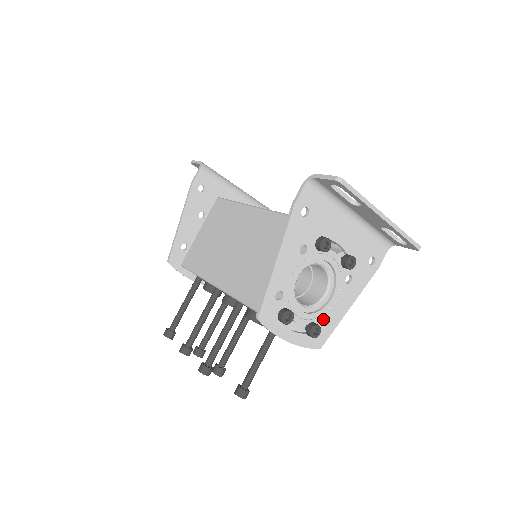
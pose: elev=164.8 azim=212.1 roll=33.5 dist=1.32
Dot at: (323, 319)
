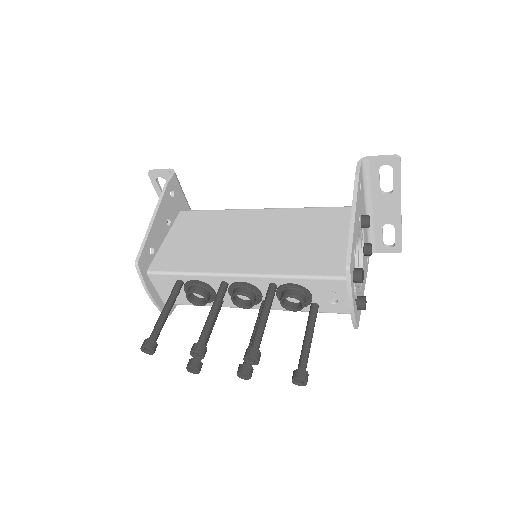
Dot at: occluded
